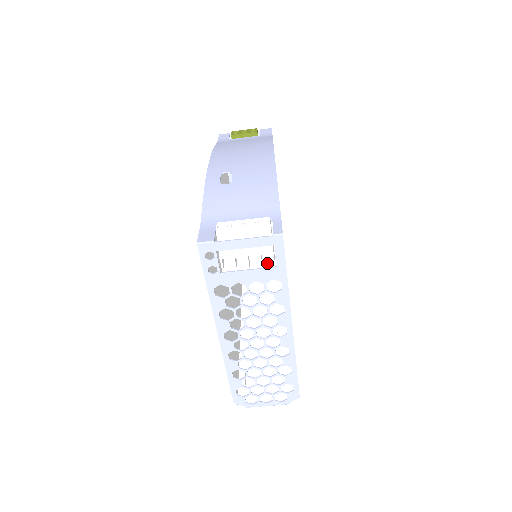
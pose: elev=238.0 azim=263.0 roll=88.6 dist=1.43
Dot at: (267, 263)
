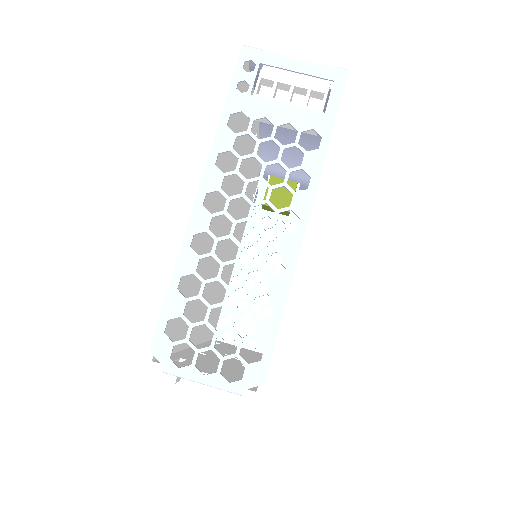
Dot at: (312, 109)
